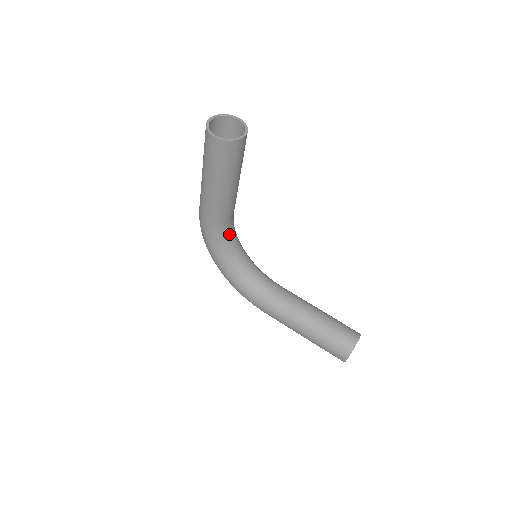
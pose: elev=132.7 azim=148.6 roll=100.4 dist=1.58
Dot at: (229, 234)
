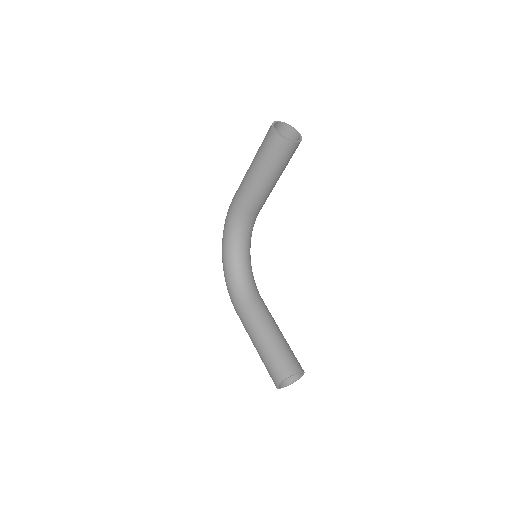
Dot at: (246, 227)
